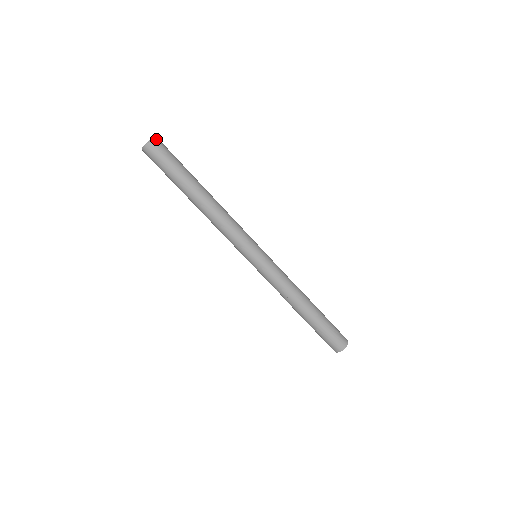
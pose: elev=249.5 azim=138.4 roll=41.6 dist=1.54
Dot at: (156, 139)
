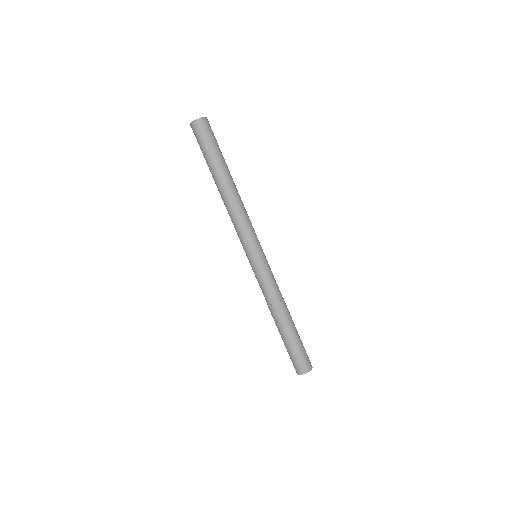
Dot at: (207, 120)
